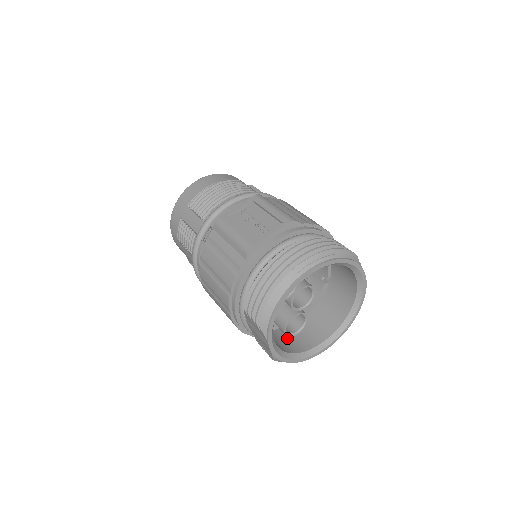
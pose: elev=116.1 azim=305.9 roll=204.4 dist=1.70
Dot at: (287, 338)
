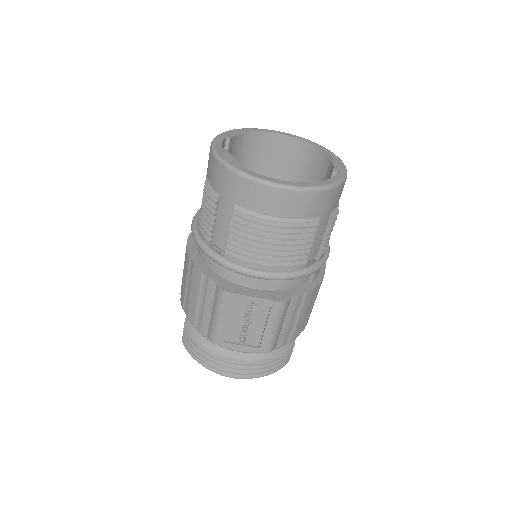
Dot at: occluded
